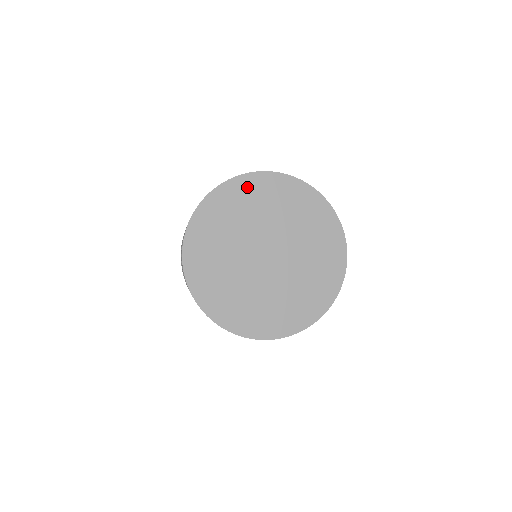
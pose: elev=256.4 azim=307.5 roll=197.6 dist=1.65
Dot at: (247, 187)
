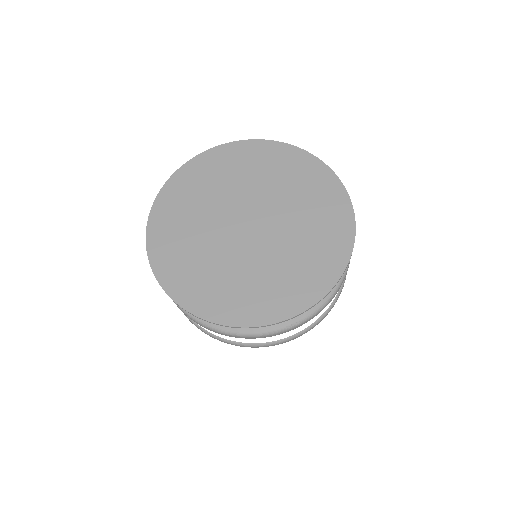
Dot at: (181, 185)
